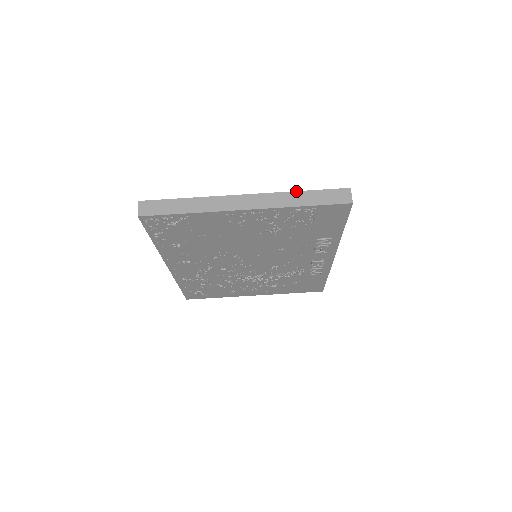
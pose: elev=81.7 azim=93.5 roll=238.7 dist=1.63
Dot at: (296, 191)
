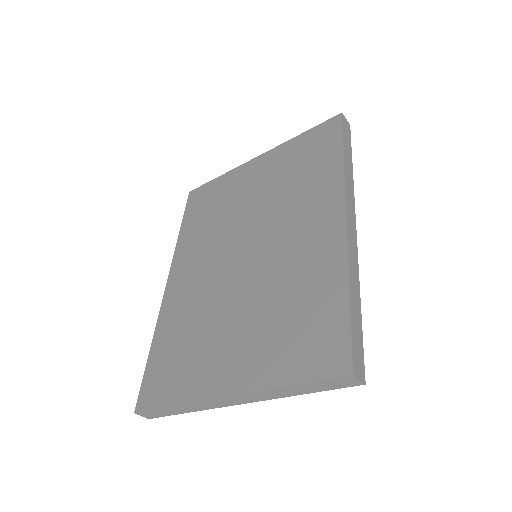
Dot at: (282, 388)
